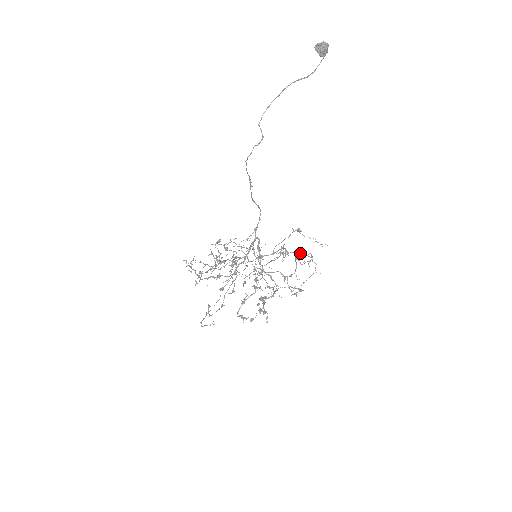
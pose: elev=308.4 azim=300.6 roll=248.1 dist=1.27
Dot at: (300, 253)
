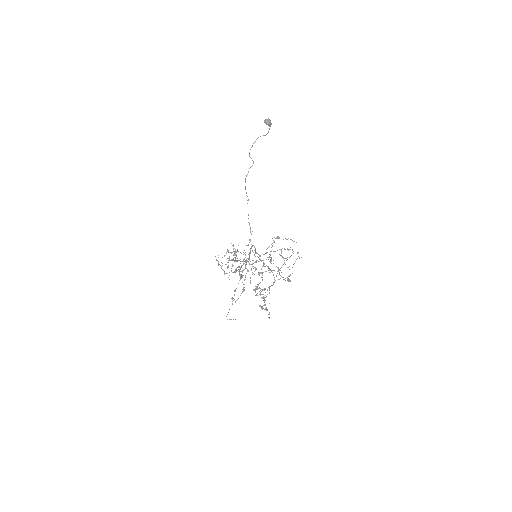
Dot at: (284, 249)
